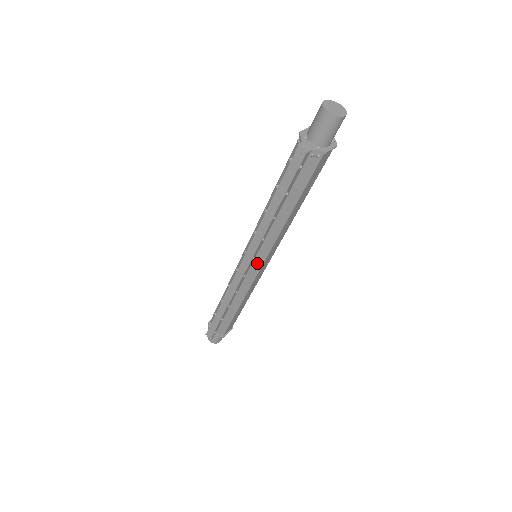
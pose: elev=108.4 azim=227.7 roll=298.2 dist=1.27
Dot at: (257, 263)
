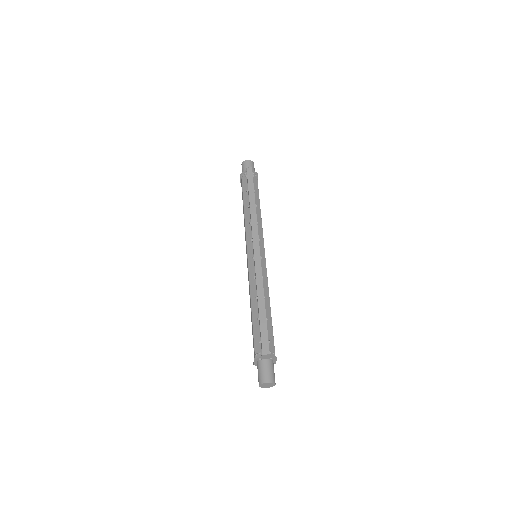
Dot at: (261, 250)
